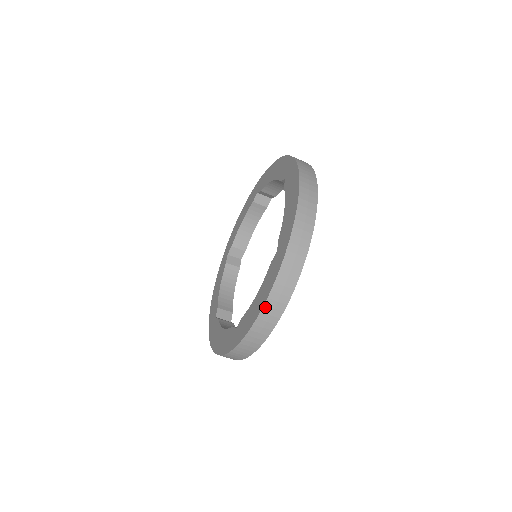
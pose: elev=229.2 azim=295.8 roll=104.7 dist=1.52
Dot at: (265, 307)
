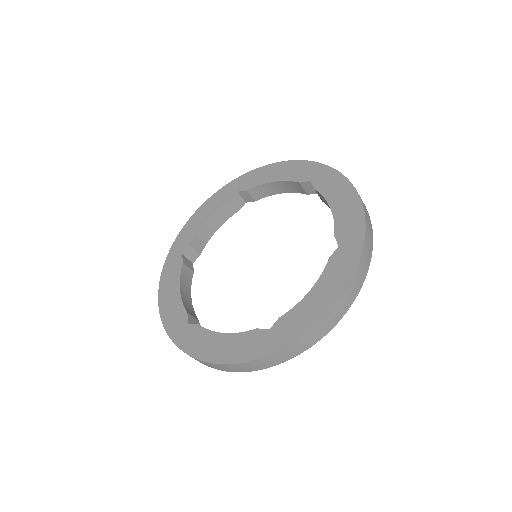
Dot at: (339, 302)
